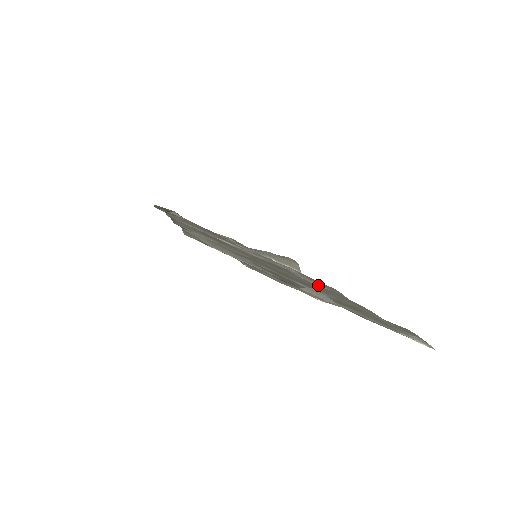
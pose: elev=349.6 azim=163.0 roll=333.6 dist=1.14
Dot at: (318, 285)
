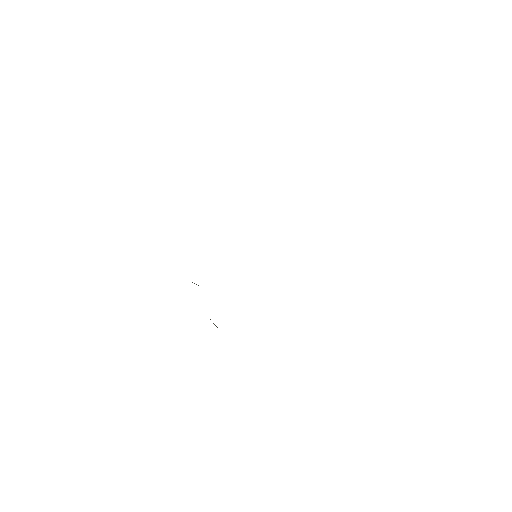
Dot at: occluded
